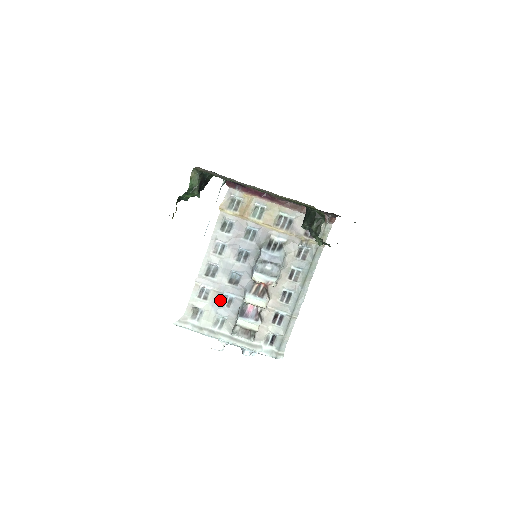
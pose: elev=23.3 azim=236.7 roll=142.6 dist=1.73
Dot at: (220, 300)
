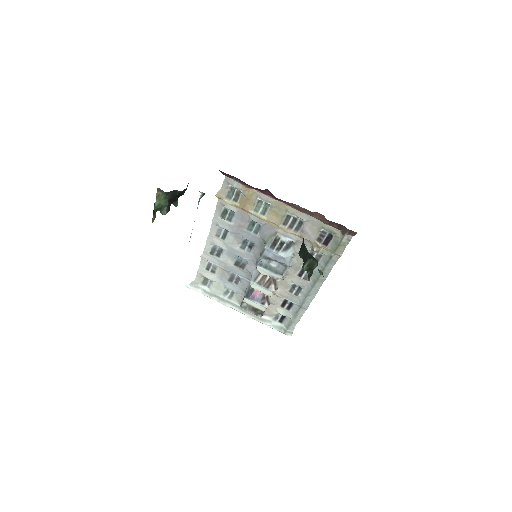
Dot at: (227, 276)
